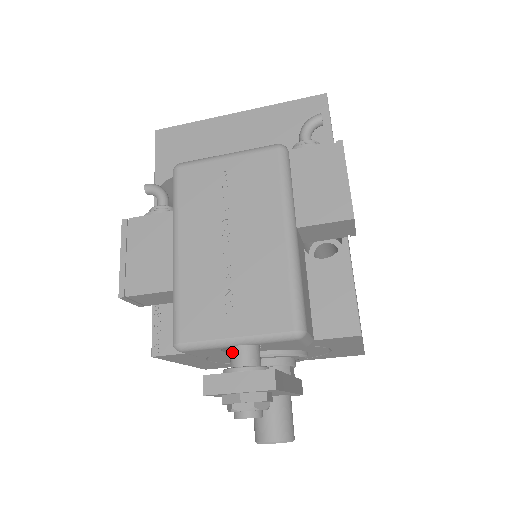
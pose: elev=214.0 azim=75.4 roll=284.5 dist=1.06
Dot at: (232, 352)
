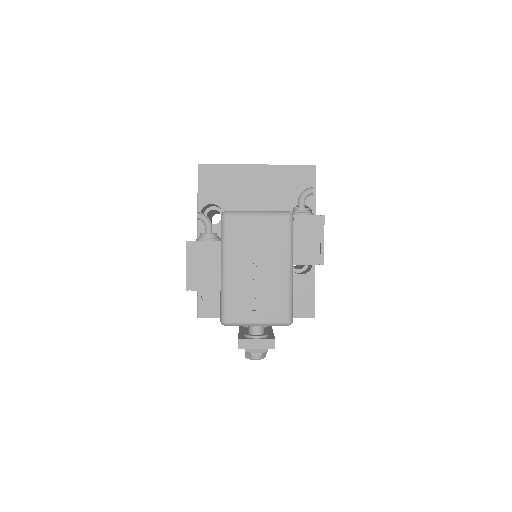
Dot at: (251, 326)
